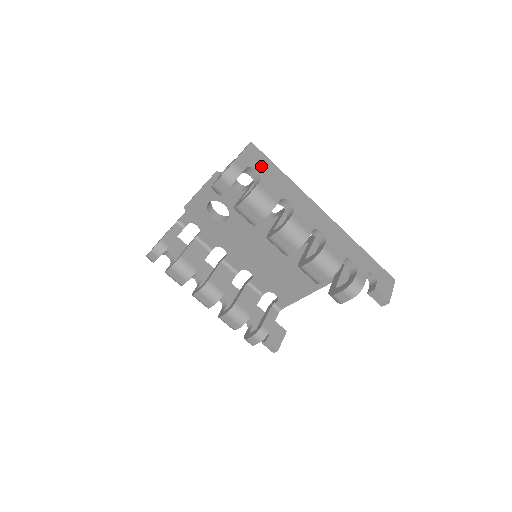
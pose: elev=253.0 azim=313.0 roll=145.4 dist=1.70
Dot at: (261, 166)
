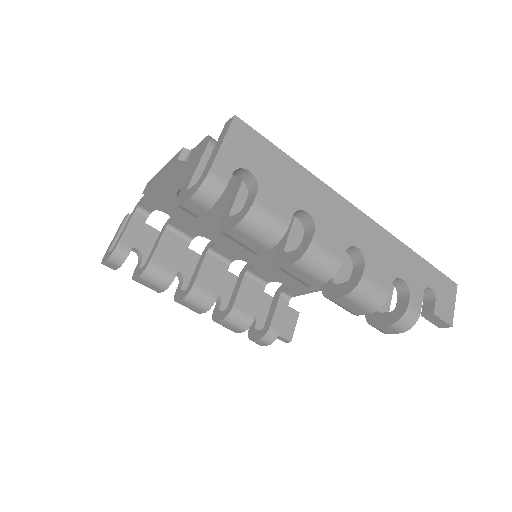
Dot at: (256, 160)
